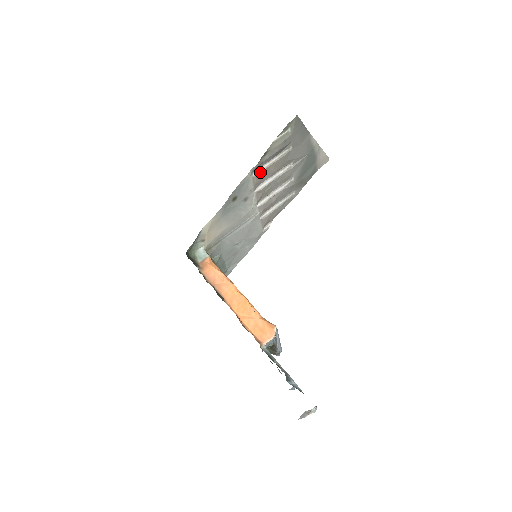
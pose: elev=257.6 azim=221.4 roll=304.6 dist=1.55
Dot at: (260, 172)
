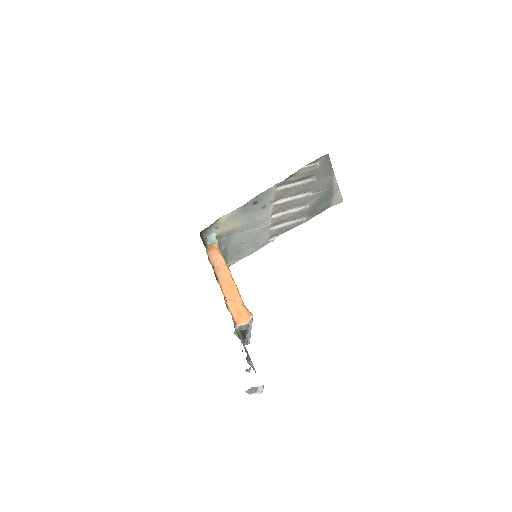
Dot at: (283, 189)
